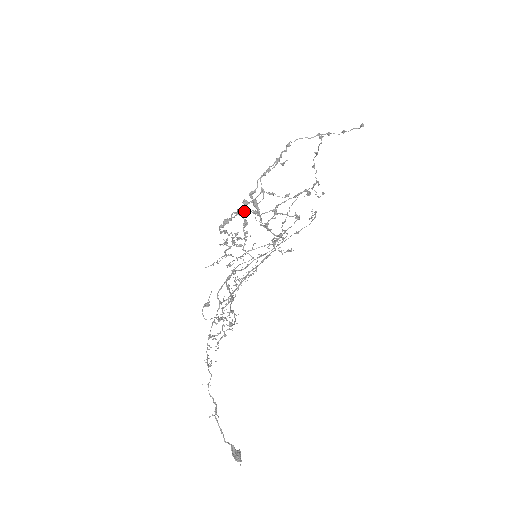
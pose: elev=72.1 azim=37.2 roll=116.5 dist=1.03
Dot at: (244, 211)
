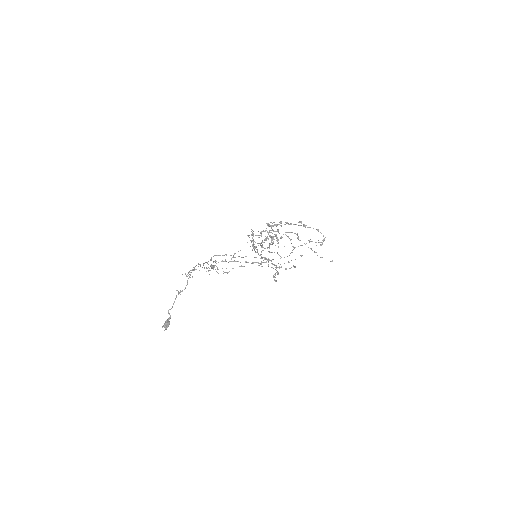
Dot at: (295, 224)
